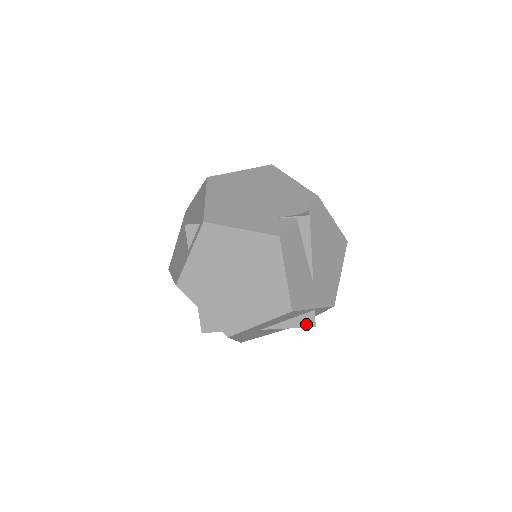
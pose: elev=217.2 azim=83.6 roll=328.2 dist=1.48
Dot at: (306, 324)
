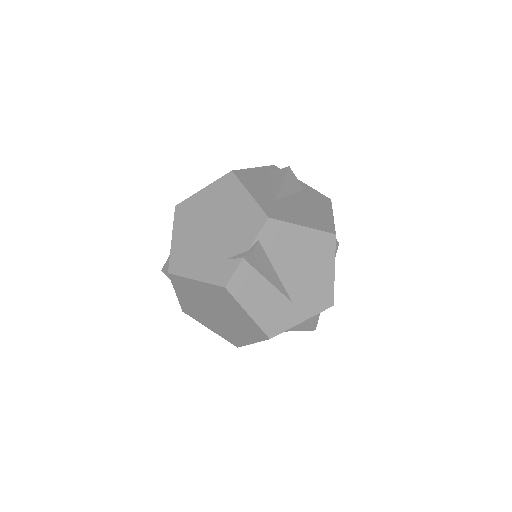
Dot at: (306, 328)
